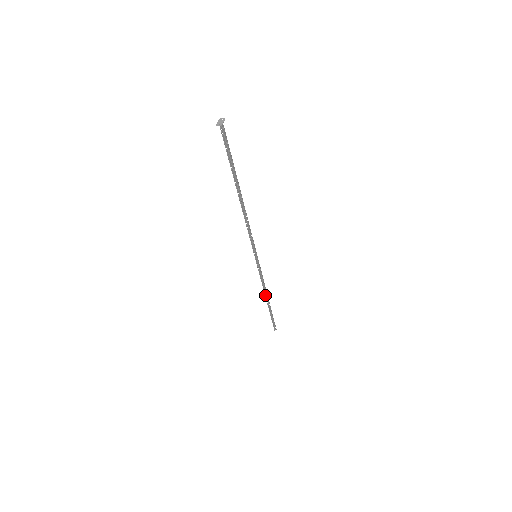
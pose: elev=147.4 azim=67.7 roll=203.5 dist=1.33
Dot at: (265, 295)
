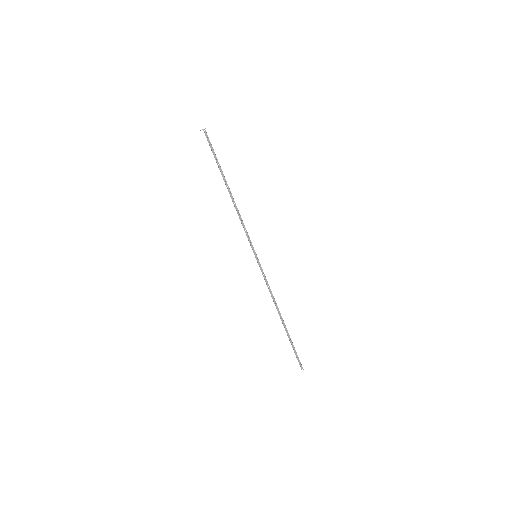
Dot at: (277, 310)
